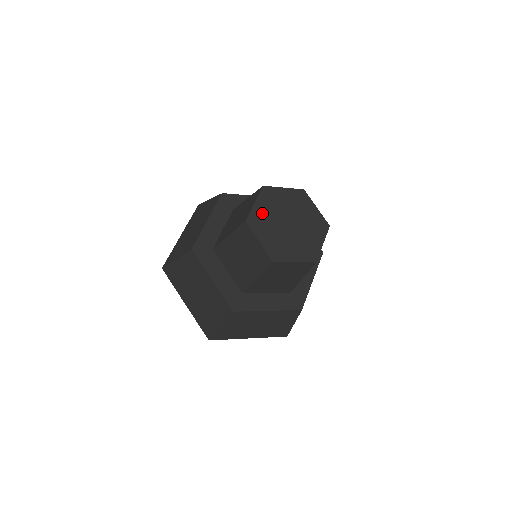
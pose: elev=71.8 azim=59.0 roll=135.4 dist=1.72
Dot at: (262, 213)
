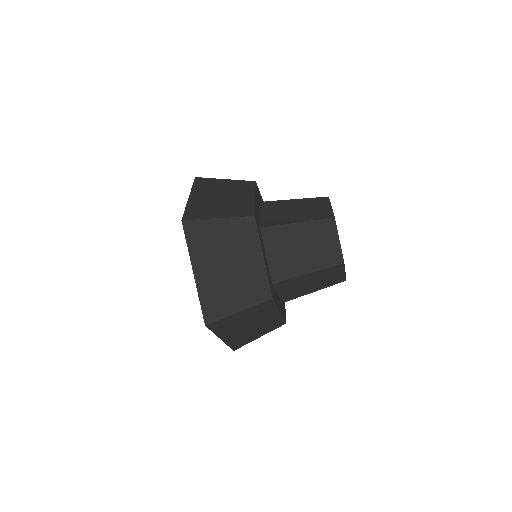
Dot at: occluded
